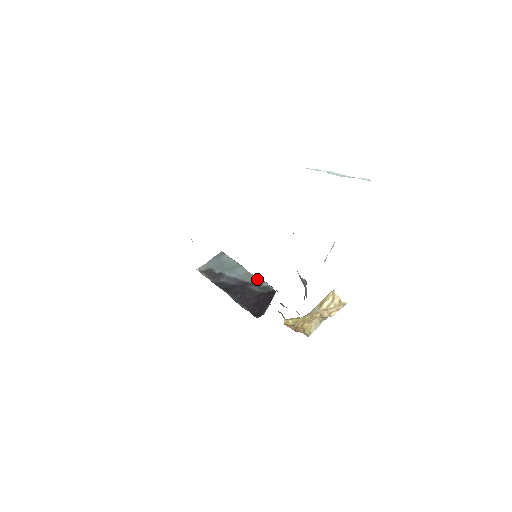
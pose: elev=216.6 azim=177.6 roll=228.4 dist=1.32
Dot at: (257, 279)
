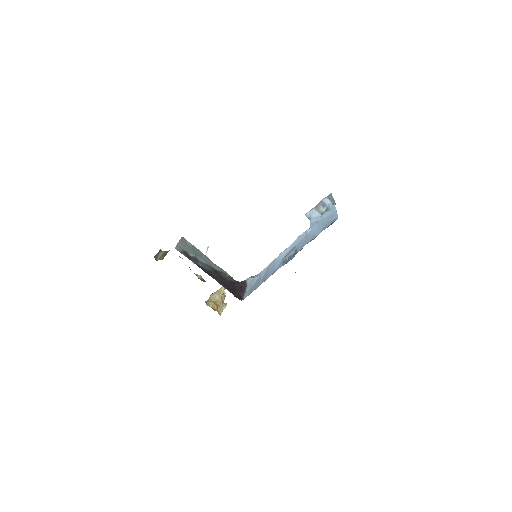
Dot at: (221, 269)
